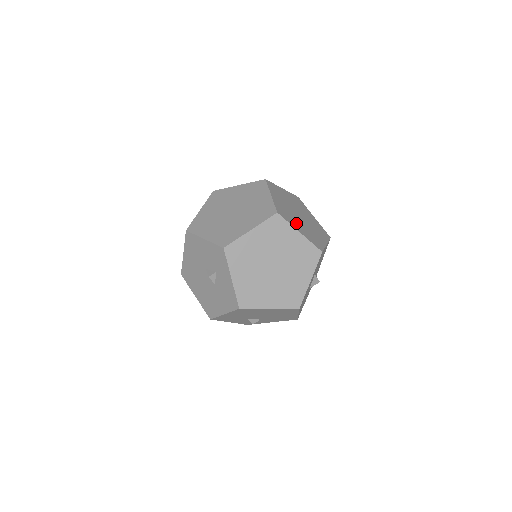
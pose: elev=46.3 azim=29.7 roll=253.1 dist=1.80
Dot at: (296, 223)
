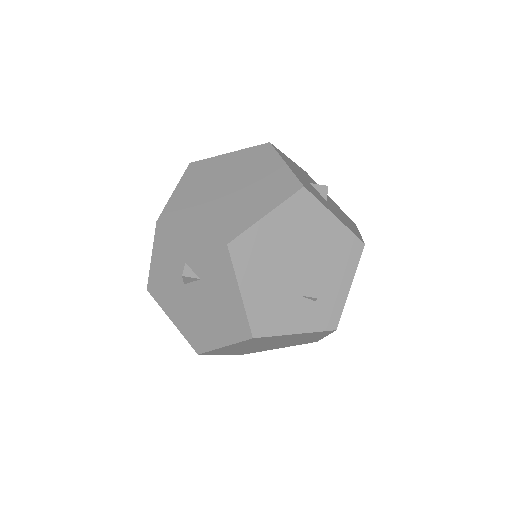
Dot at: occluded
